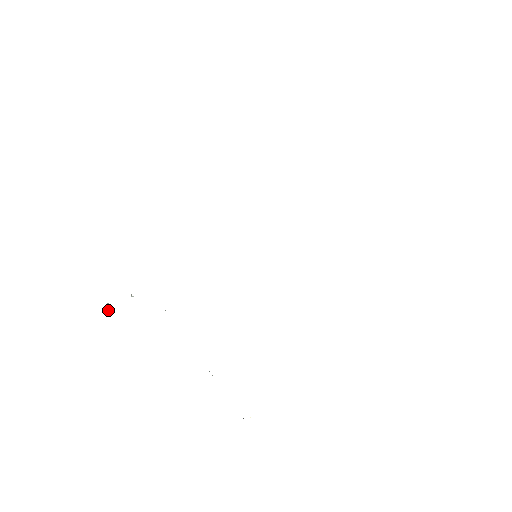
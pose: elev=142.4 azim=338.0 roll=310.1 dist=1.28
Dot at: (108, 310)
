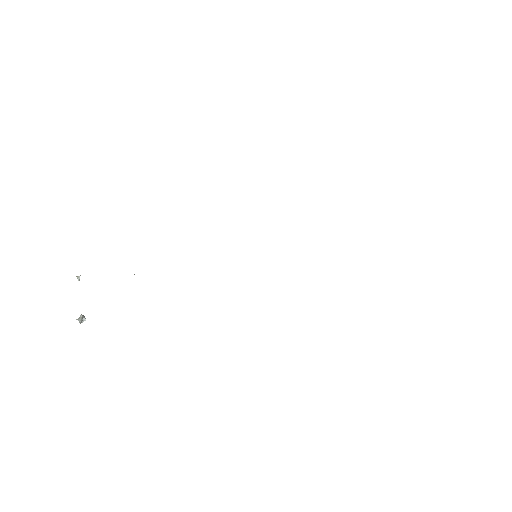
Dot at: (79, 320)
